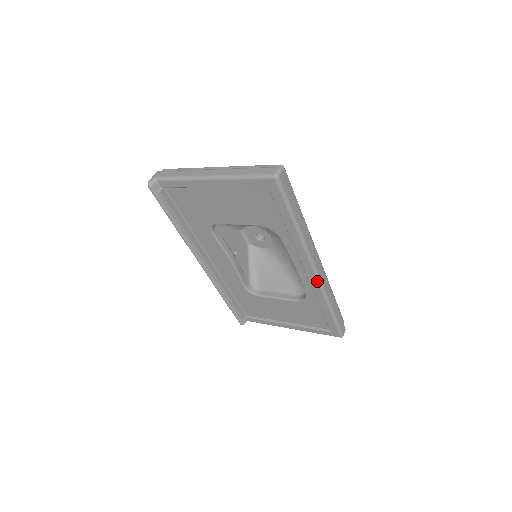
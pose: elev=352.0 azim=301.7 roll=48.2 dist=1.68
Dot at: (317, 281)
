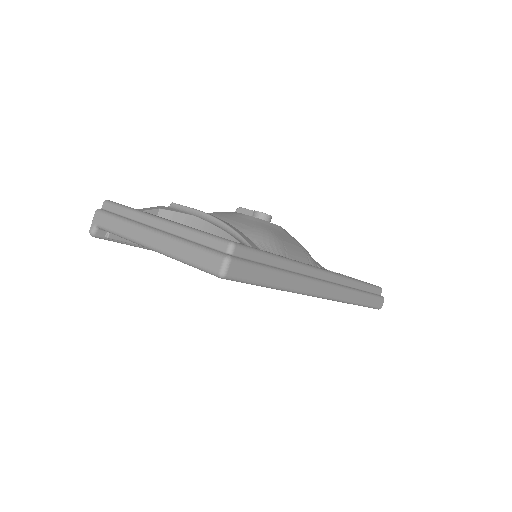
Dot at: occluded
